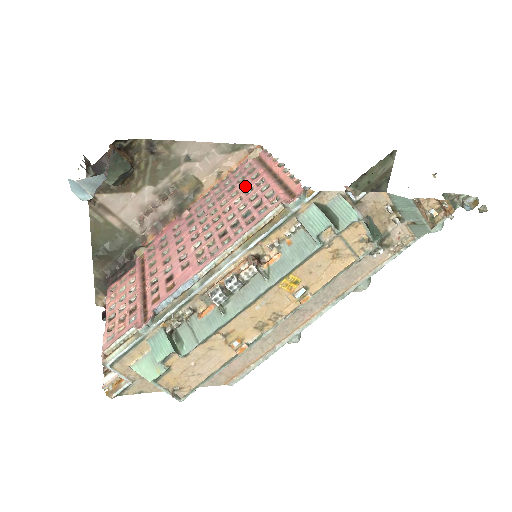
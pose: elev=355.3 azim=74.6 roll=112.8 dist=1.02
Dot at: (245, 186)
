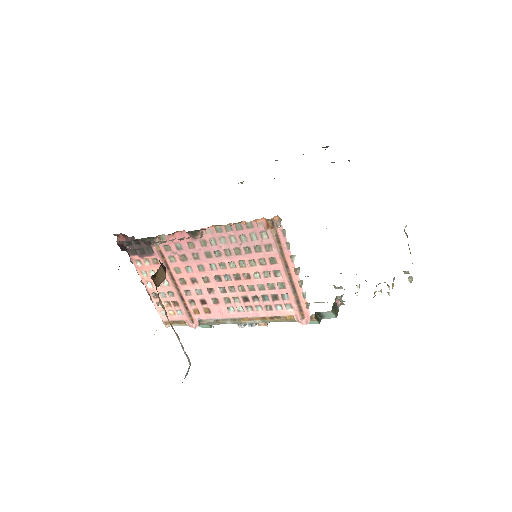
Dot at: (263, 264)
